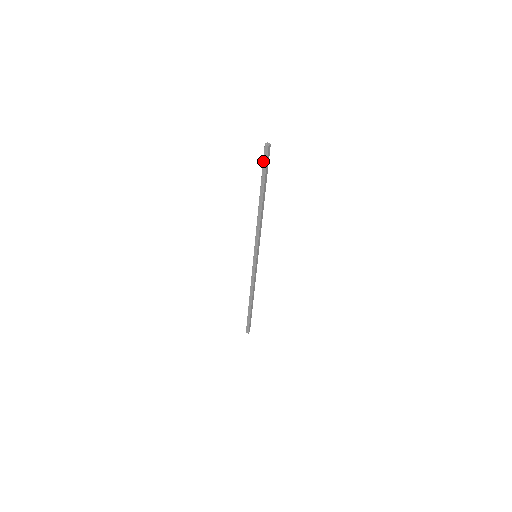
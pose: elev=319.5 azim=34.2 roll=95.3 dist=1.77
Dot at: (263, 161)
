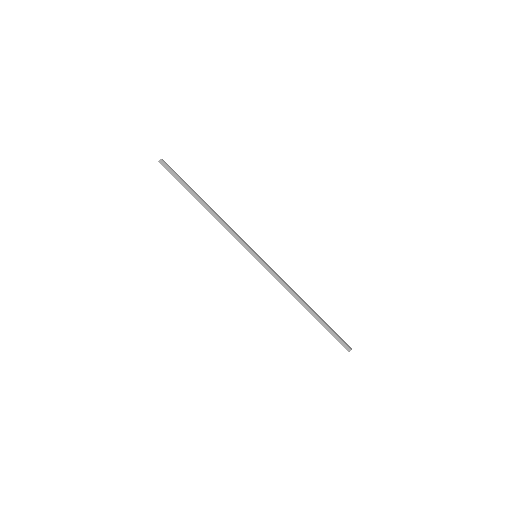
Dot at: occluded
